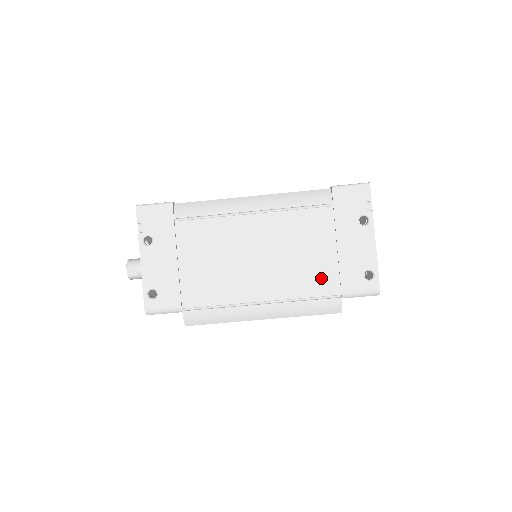
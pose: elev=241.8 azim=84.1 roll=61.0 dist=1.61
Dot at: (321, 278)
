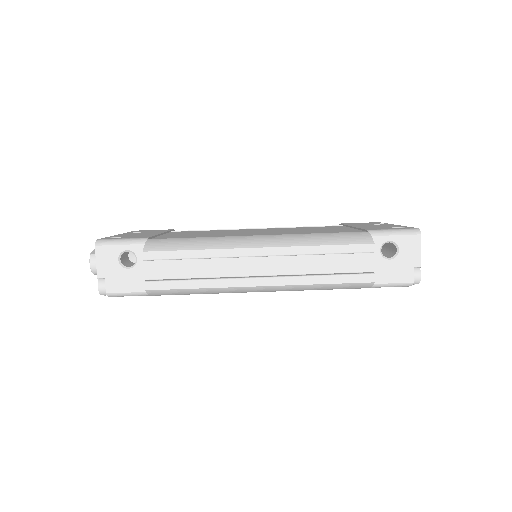
Dot at: (337, 231)
